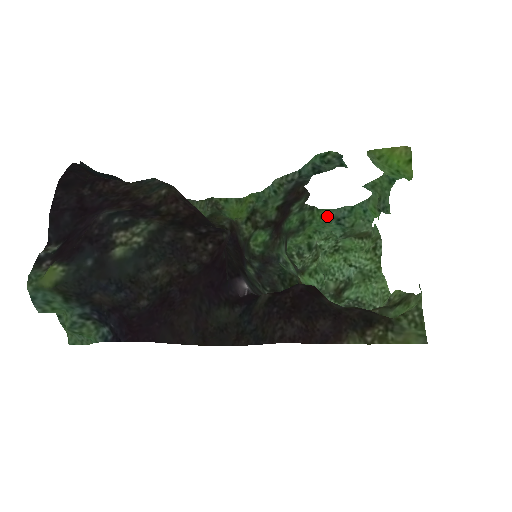
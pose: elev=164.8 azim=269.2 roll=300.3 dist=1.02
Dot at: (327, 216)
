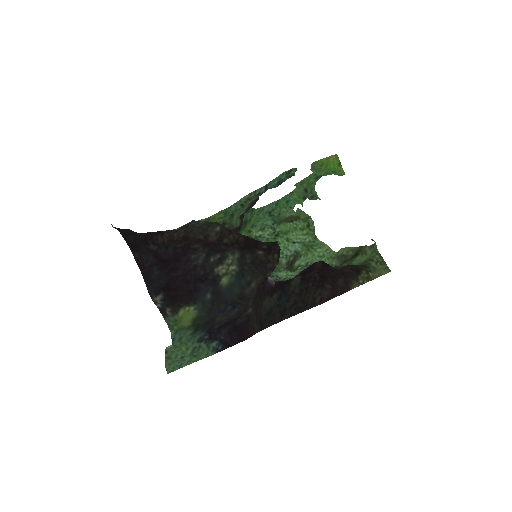
Dot at: (261, 212)
